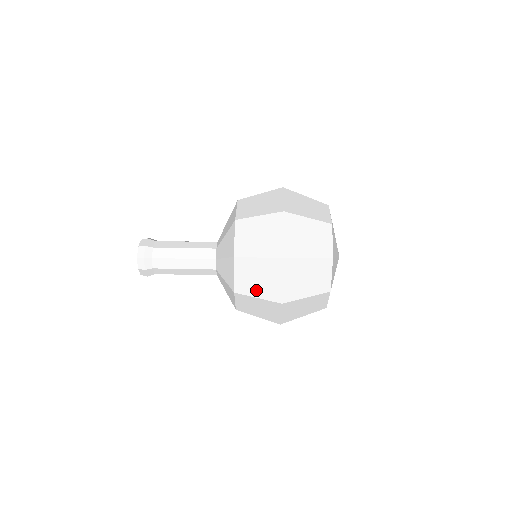
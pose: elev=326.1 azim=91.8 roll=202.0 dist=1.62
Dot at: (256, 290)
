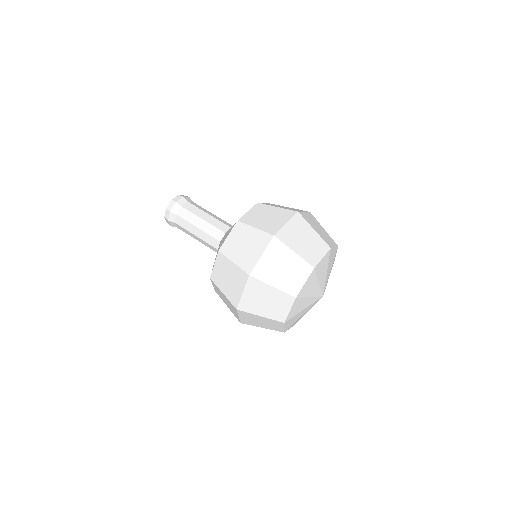
Dot at: occluded
